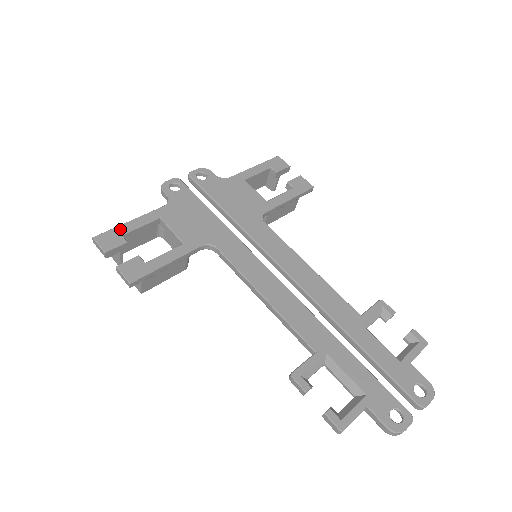
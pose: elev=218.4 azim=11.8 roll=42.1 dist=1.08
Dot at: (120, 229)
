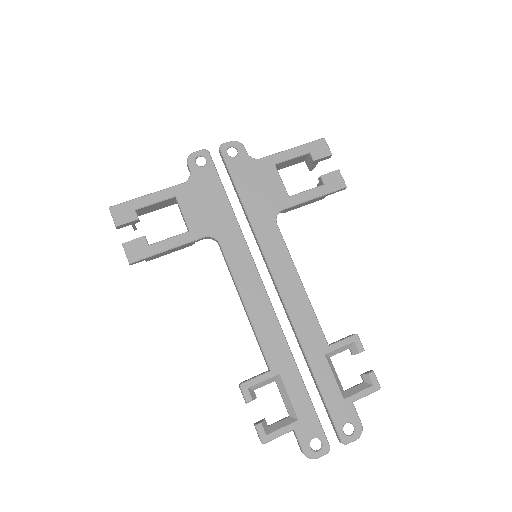
Dot at: (135, 203)
